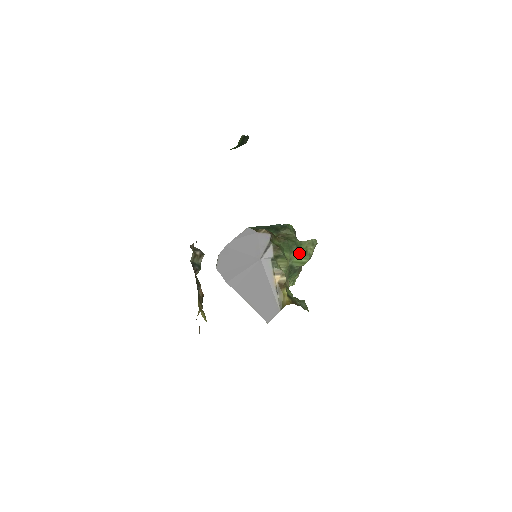
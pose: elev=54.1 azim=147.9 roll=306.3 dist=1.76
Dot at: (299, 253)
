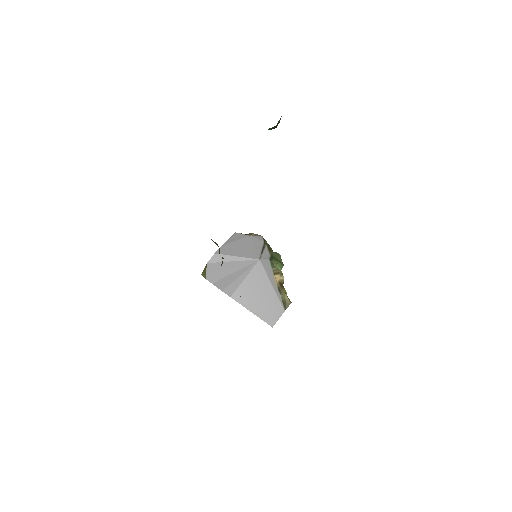
Dot at: (277, 261)
